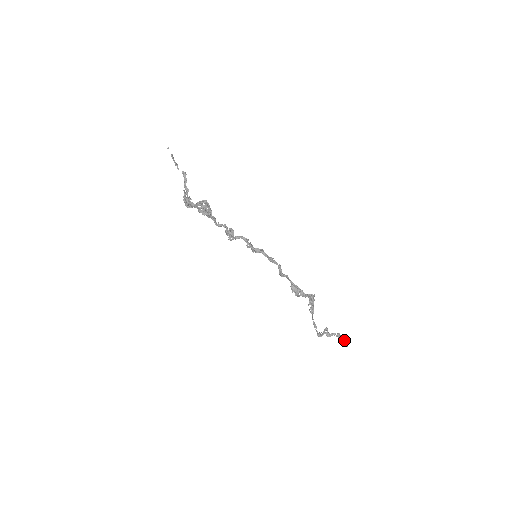
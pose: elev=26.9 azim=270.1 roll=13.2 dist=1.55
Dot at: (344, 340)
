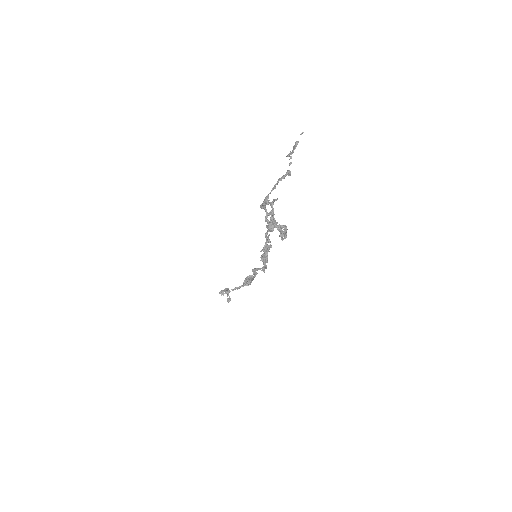
Dot at: (229, 297)
